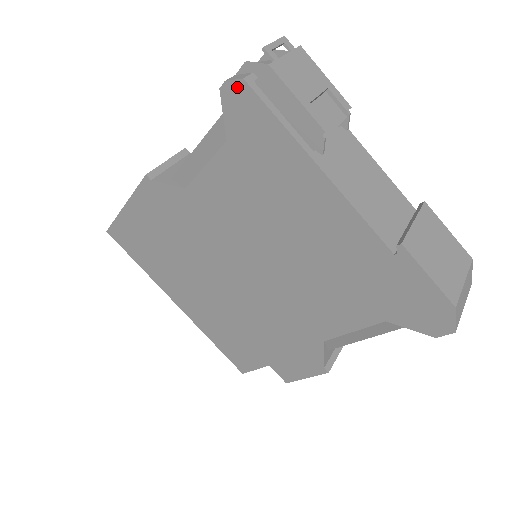
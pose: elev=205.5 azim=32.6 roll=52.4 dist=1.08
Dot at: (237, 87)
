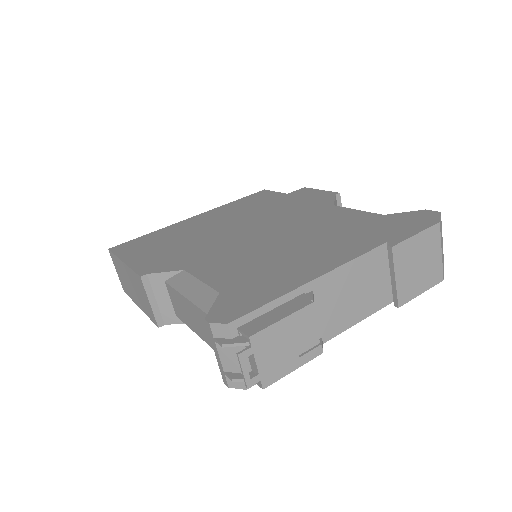
Dot at: (241, 385)
